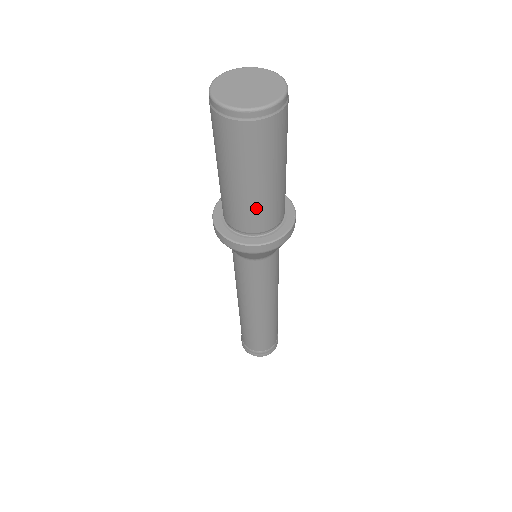
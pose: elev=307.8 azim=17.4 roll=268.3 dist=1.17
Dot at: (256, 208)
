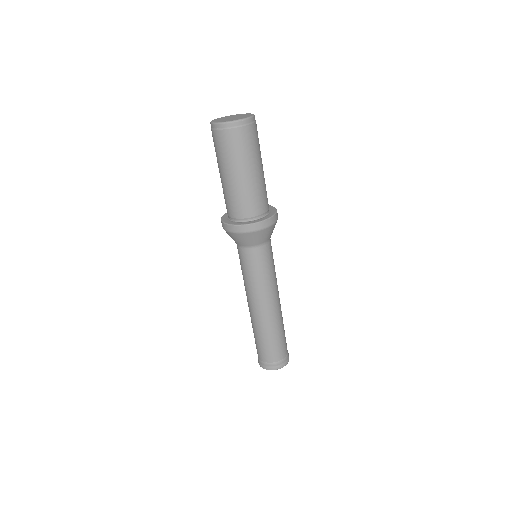
Dot at: (226, 195)
